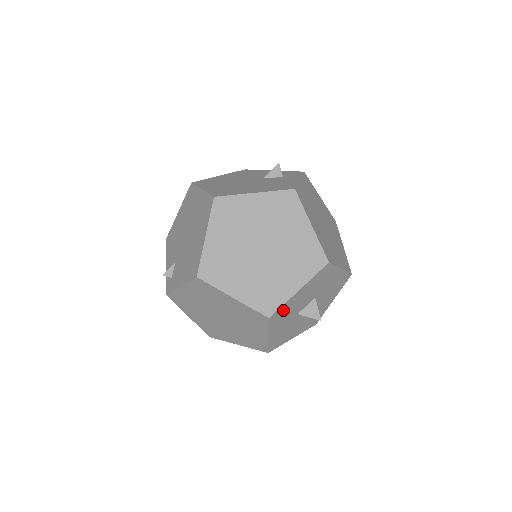
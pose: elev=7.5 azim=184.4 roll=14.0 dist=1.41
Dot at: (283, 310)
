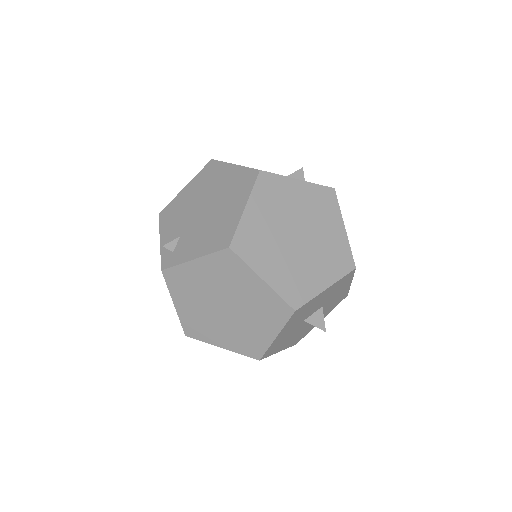
Dot at: (305, 307)
